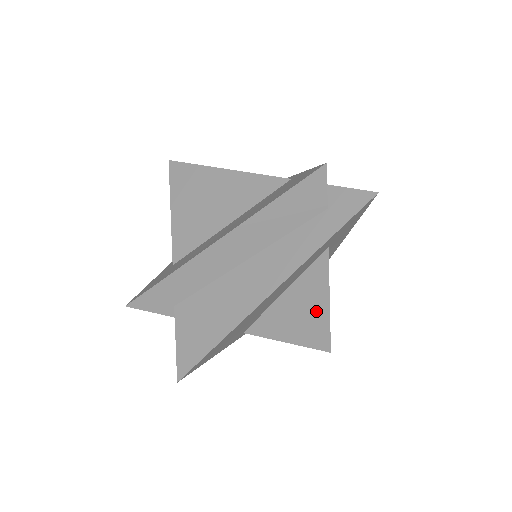
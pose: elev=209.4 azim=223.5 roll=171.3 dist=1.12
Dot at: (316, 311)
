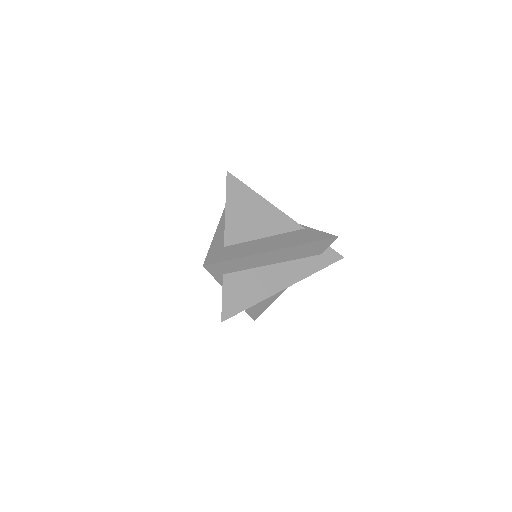
Dot at: (271, 298)
